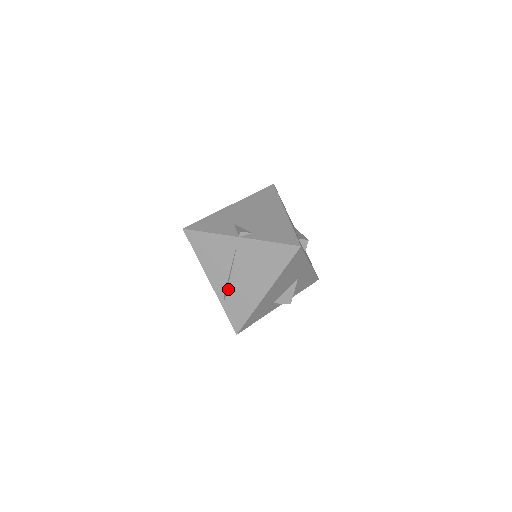
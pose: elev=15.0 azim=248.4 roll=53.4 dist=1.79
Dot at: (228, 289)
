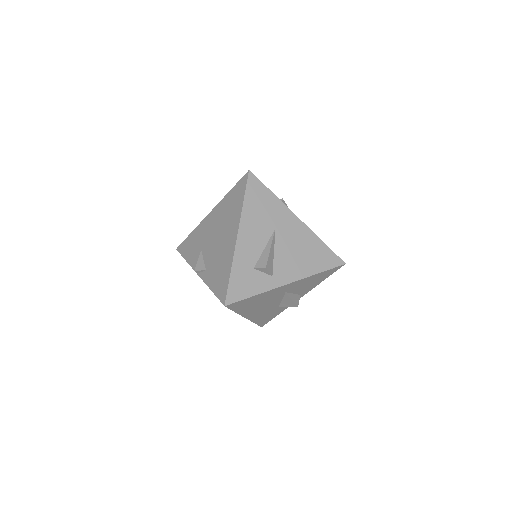
Dot at: occluded
